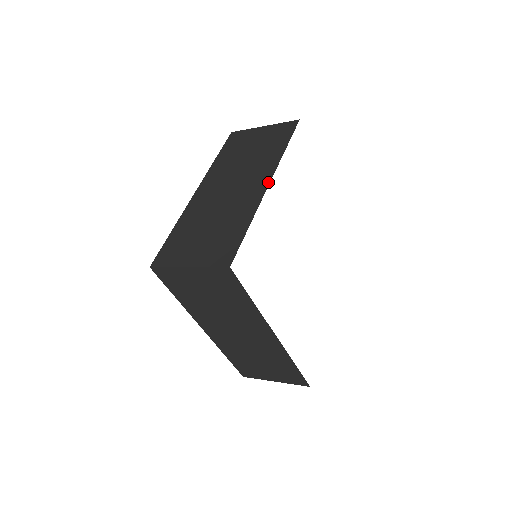
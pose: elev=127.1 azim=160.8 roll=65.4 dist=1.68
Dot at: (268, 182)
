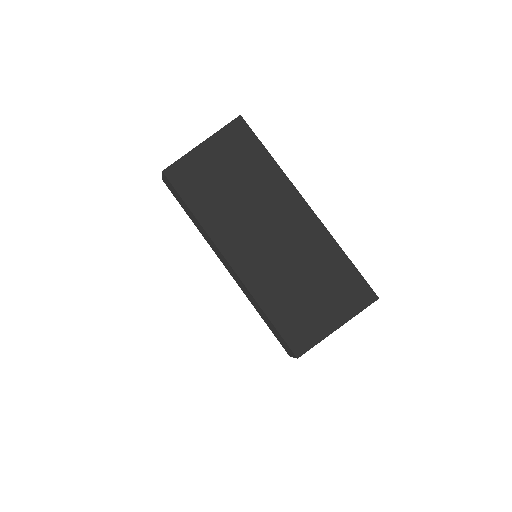
Dot at: (306, 205)
